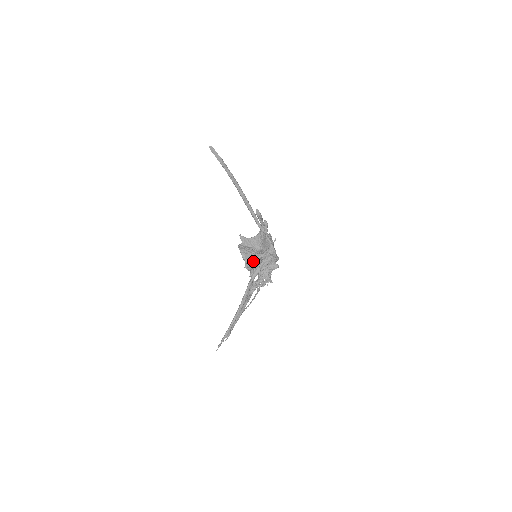
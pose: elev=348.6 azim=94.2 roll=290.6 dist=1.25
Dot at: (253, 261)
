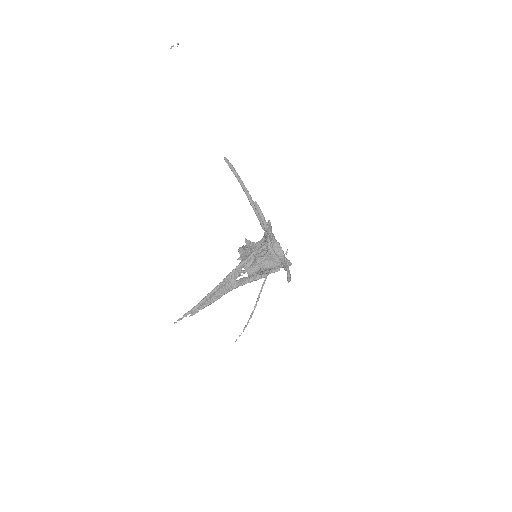
Dot at: occluded
